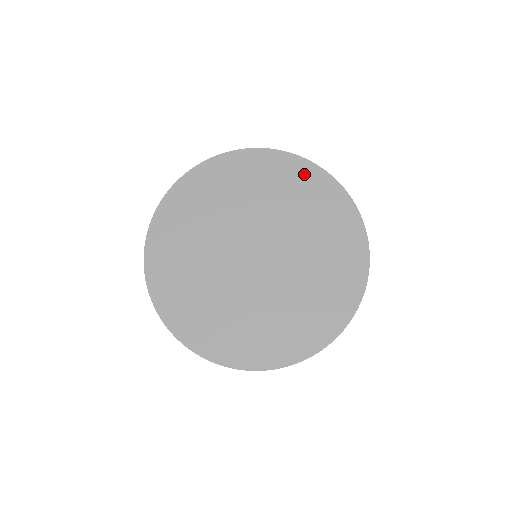
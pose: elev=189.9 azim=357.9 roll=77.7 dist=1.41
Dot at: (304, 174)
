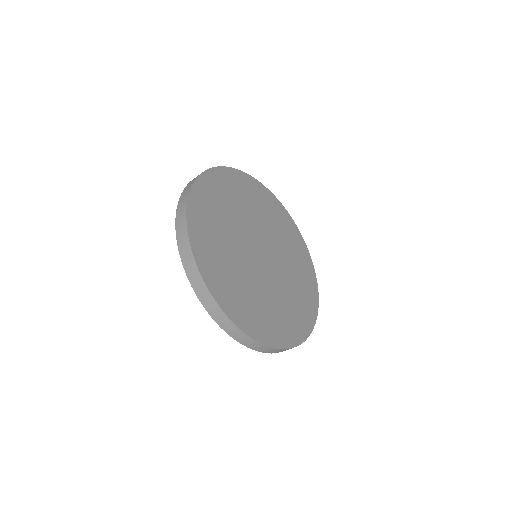
Dot at: (286, 218)
